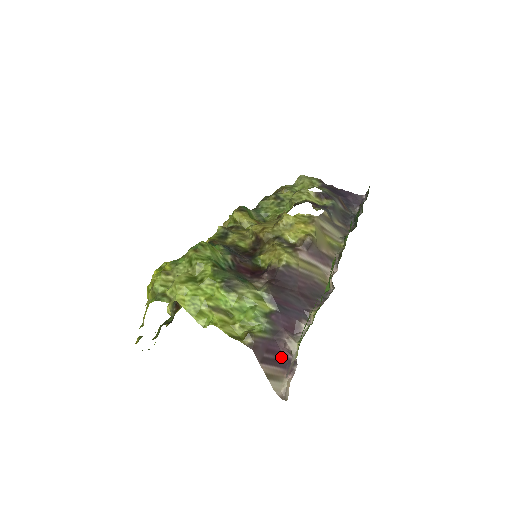
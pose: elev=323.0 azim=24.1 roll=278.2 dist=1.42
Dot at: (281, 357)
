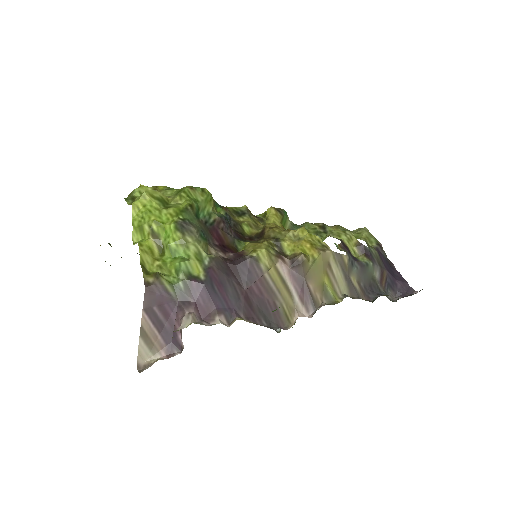
Dot at: (171, 329)
